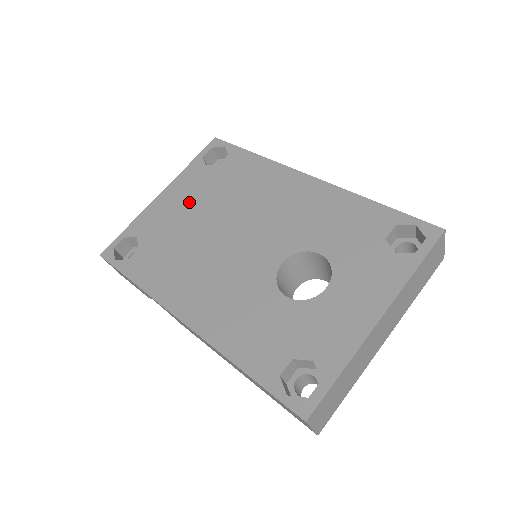
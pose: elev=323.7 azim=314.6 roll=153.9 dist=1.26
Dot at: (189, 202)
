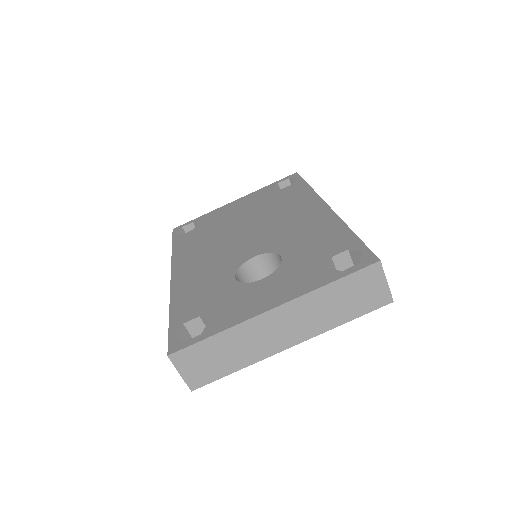
Dot at: (243, 208)
